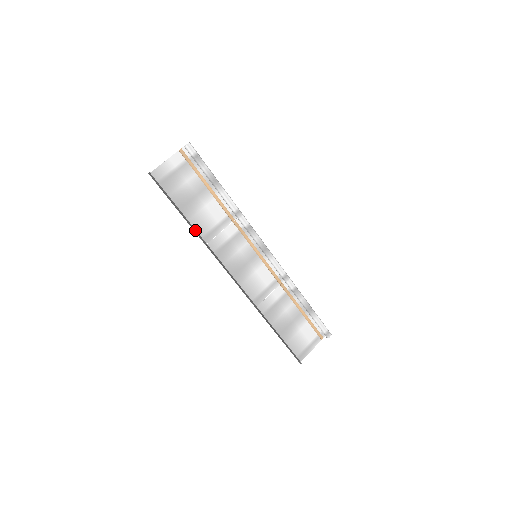
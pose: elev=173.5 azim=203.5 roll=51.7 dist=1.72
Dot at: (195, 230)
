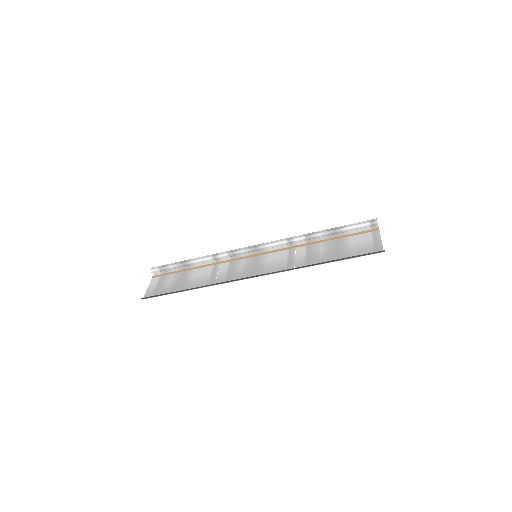
Dot at: (198, 288)
